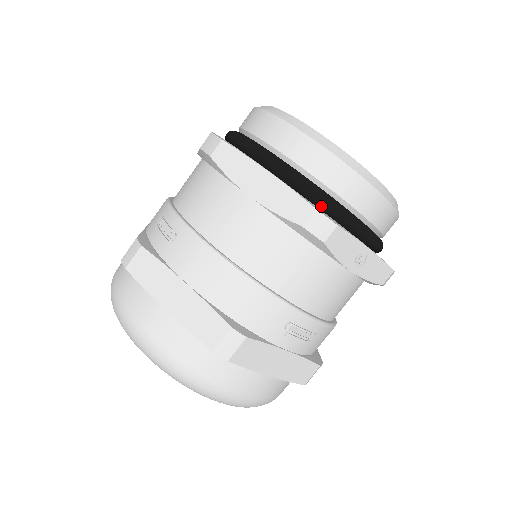
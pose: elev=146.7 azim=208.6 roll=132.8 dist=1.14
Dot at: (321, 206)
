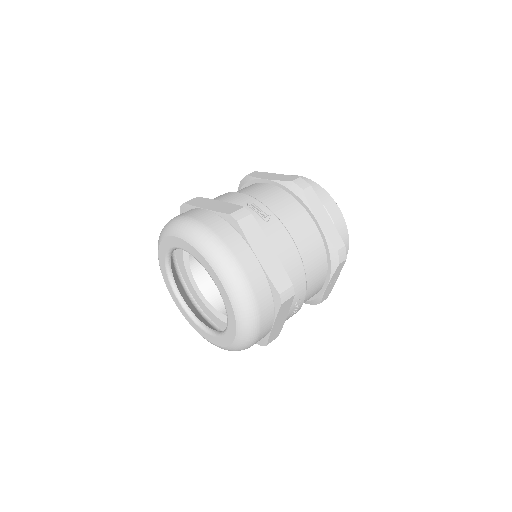
Dot at: occluded
